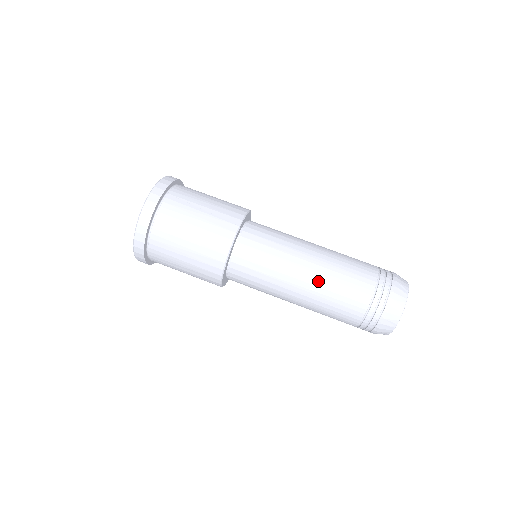
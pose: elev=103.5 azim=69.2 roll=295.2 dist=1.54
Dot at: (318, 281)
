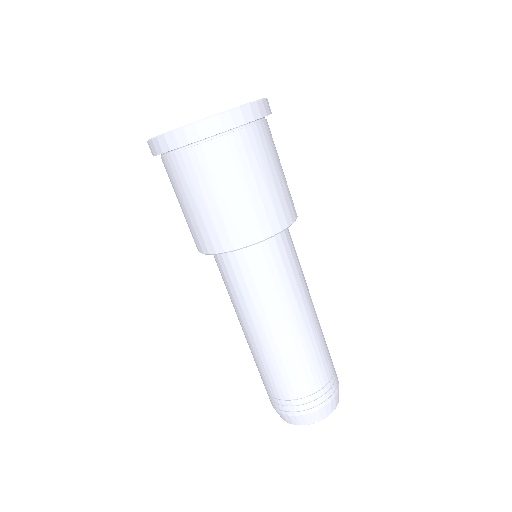
Dot at: (261, 346)
